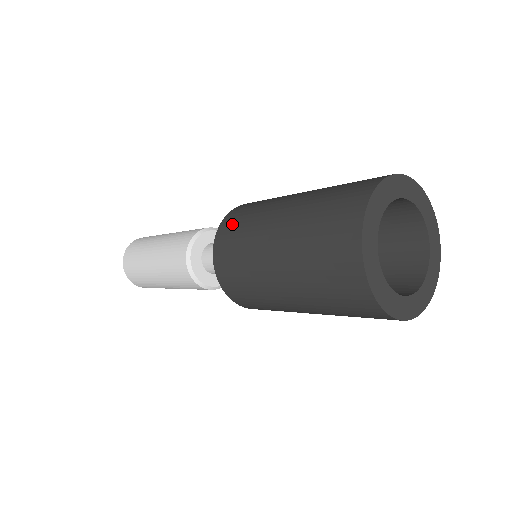
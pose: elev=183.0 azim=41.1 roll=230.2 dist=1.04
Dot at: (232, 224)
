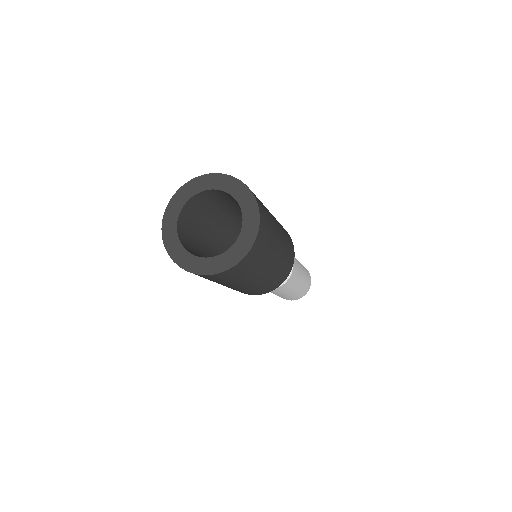
Dot at: occluded
